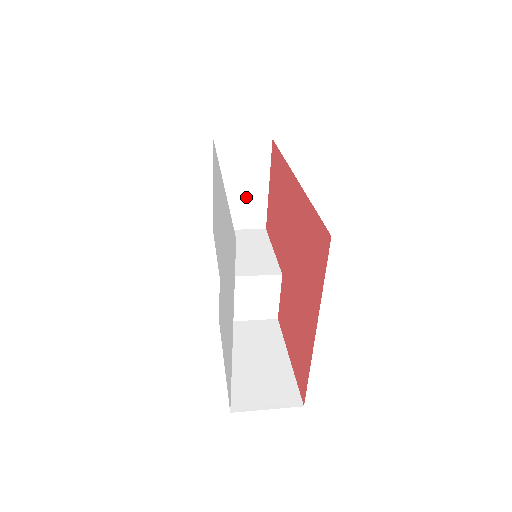
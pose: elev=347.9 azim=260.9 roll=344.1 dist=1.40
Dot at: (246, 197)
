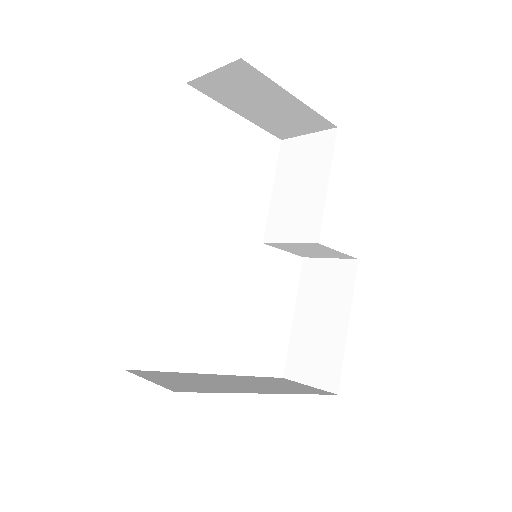
Dot at: (281, 111)
